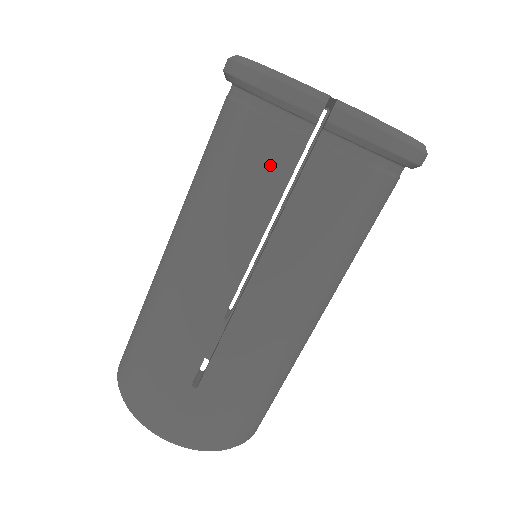
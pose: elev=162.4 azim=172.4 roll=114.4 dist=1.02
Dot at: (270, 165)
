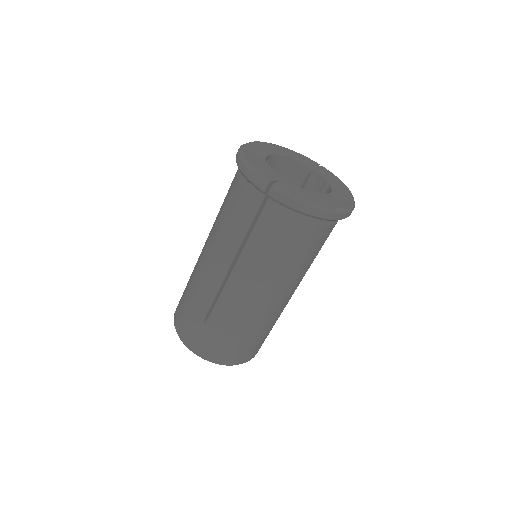
Dot at: (245, 211)
